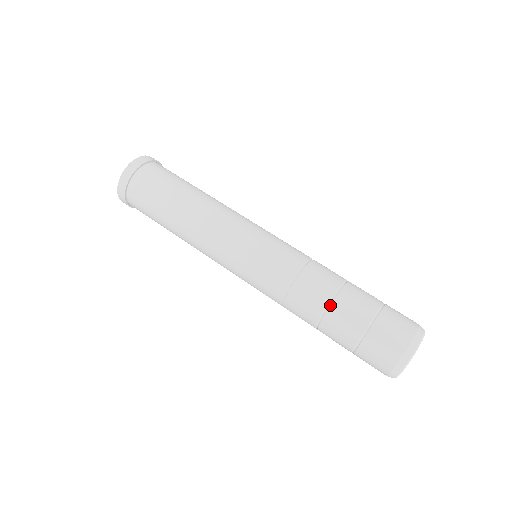
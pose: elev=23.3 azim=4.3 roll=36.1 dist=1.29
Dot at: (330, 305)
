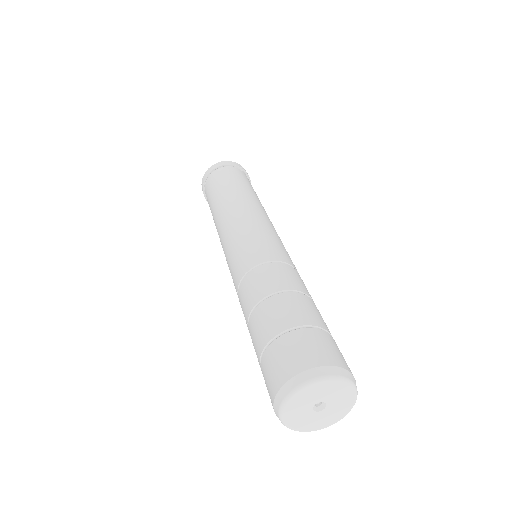
Dot at: (298, 292)
